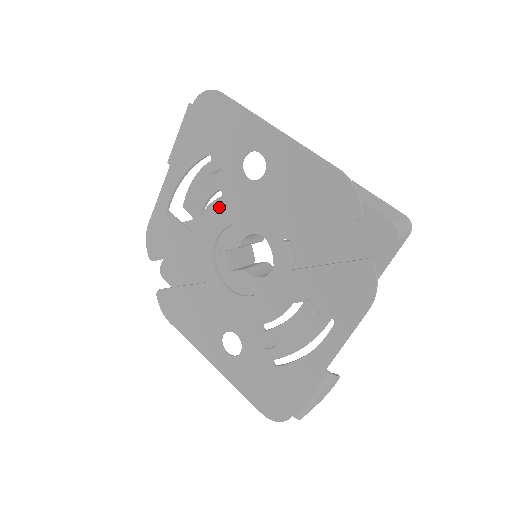
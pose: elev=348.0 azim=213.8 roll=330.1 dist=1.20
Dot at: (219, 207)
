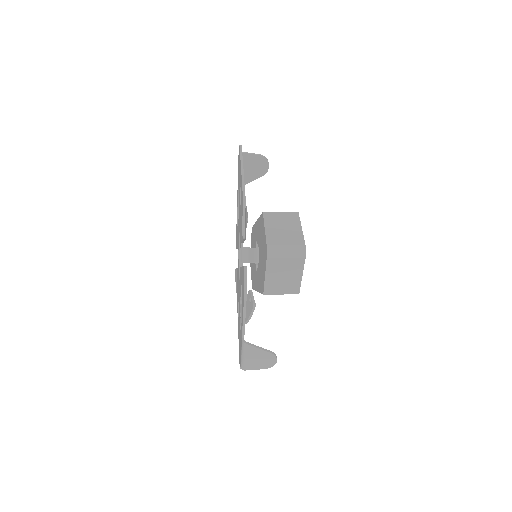
Dot at: occluded
